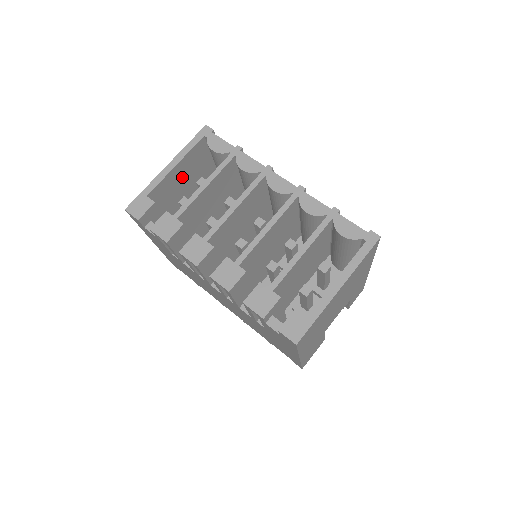
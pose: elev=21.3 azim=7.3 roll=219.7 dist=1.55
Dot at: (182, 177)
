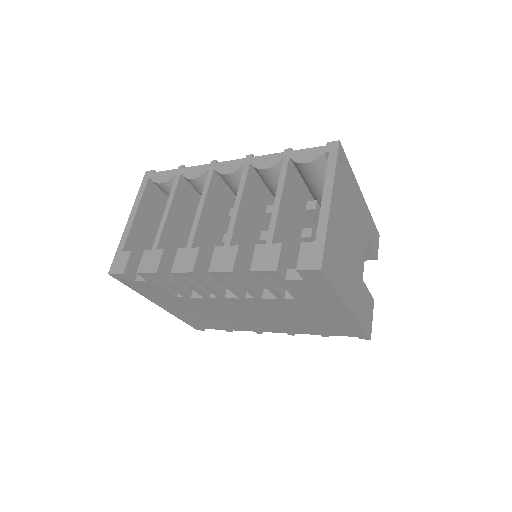
Dot at: (149, 226)
